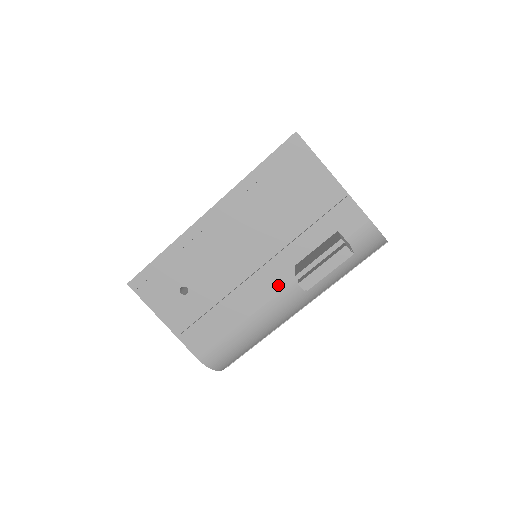
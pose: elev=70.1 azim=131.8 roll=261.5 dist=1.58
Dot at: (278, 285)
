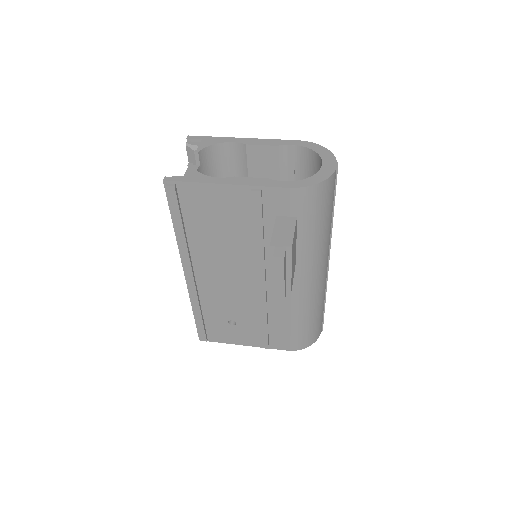
Dot at: occluded
